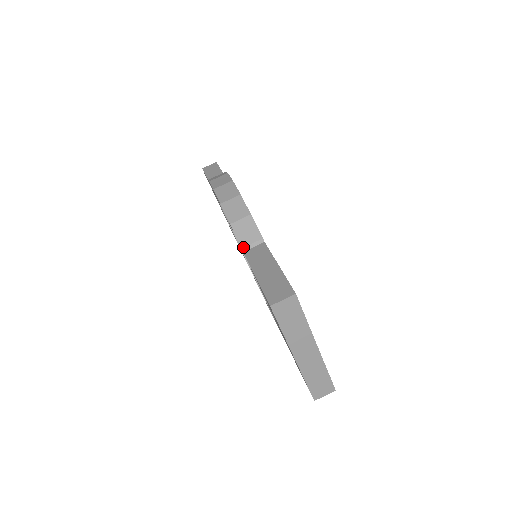
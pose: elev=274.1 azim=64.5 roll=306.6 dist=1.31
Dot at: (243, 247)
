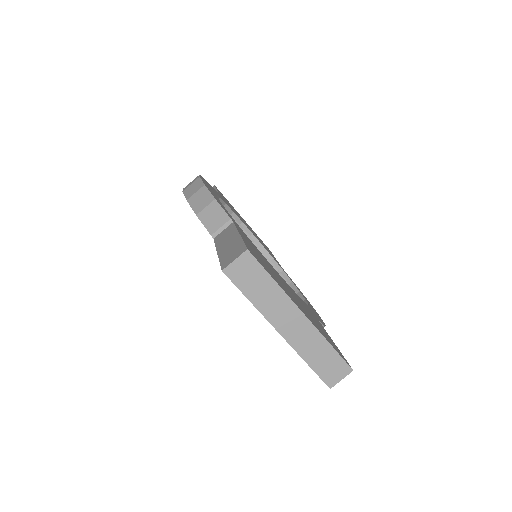
Dot at: (212, 234)
